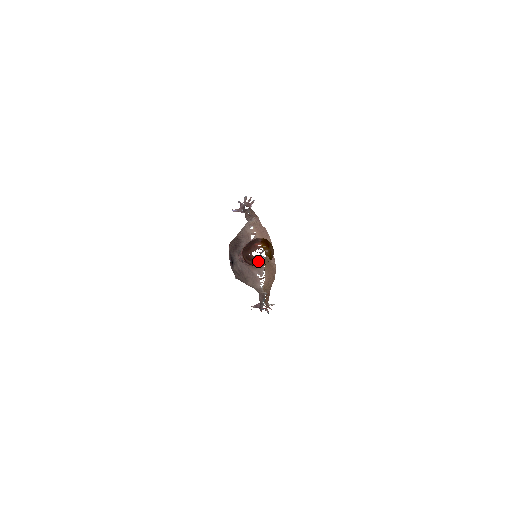
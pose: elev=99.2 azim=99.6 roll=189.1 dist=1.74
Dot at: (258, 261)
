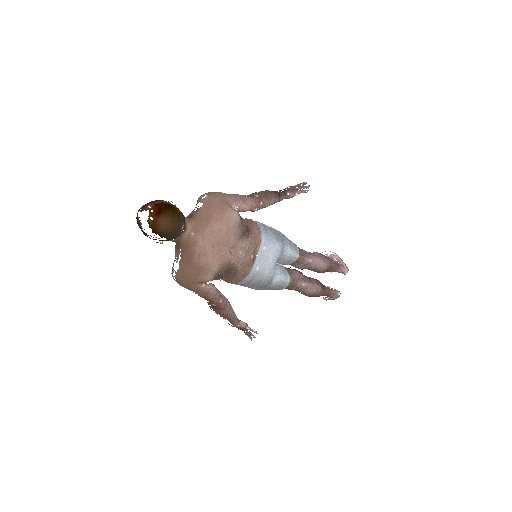
Dot at: (141, 227)
